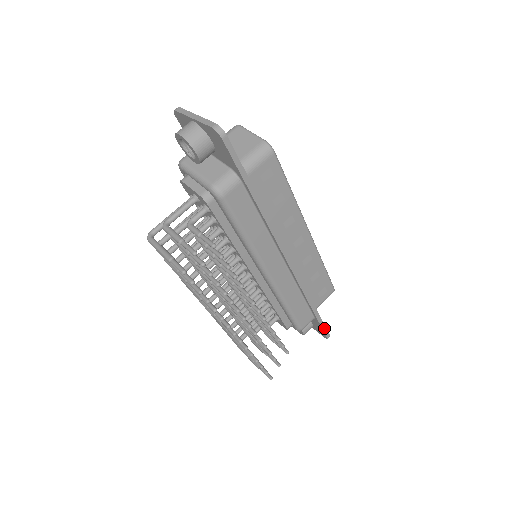
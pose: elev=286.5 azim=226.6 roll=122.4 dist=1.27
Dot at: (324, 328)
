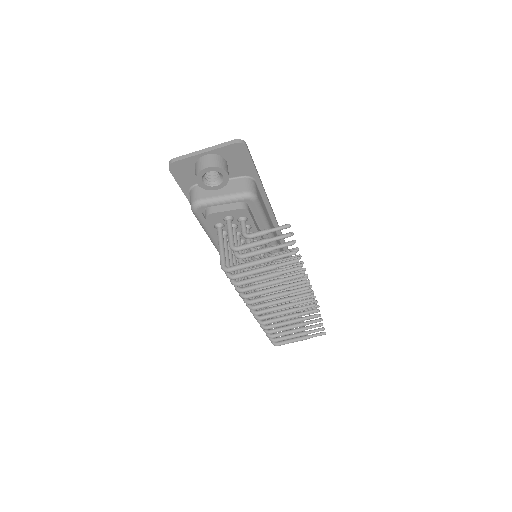
Dot at: occluded
